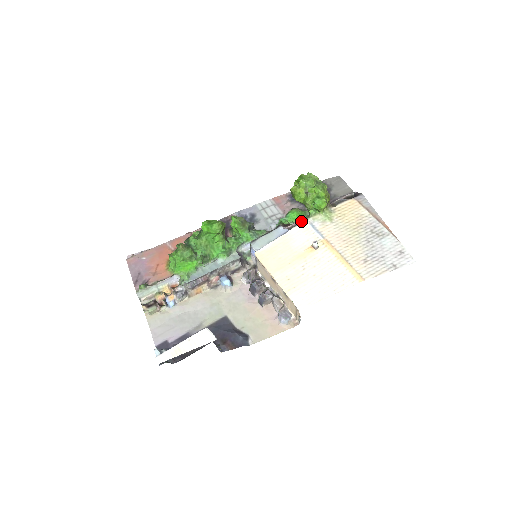
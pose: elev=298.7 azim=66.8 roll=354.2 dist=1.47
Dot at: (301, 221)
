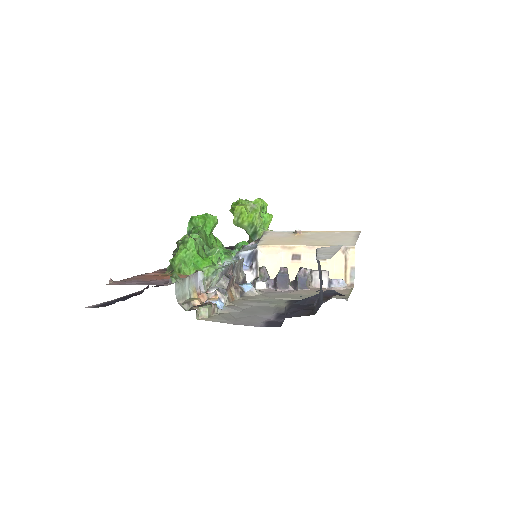
Dot at: occluded
